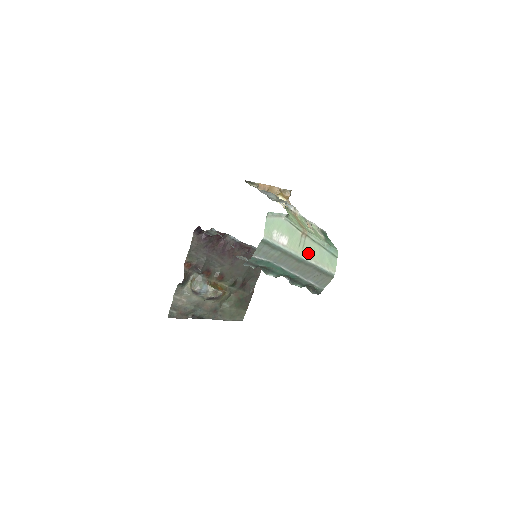
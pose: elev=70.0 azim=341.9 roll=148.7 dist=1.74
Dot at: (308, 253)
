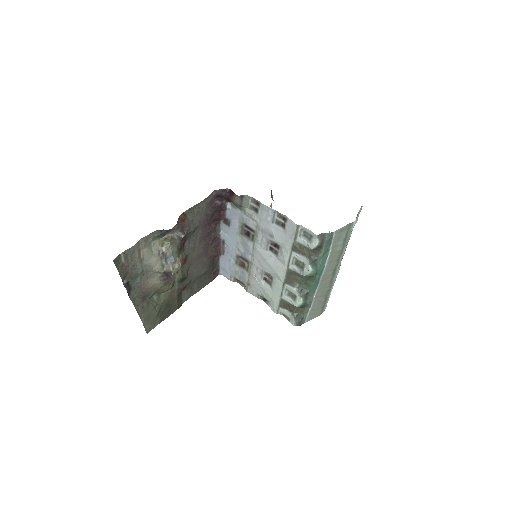
Dot at: (337, 271)
